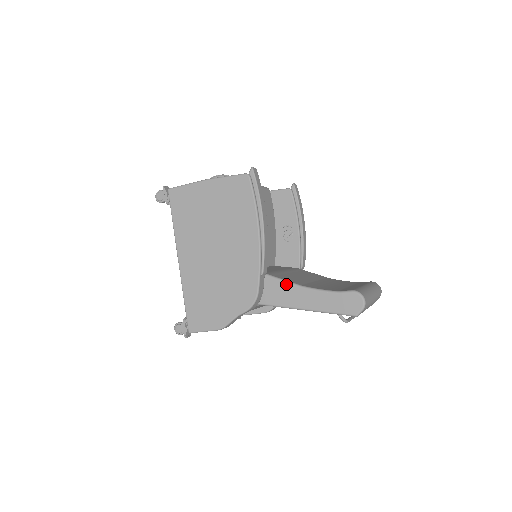
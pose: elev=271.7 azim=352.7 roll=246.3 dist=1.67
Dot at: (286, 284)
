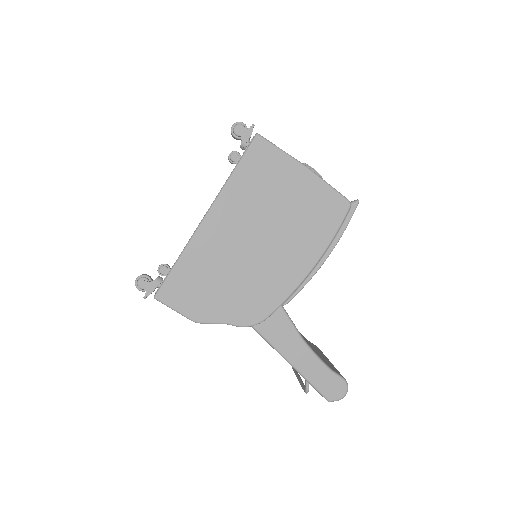
Dot at: (291, 327)
